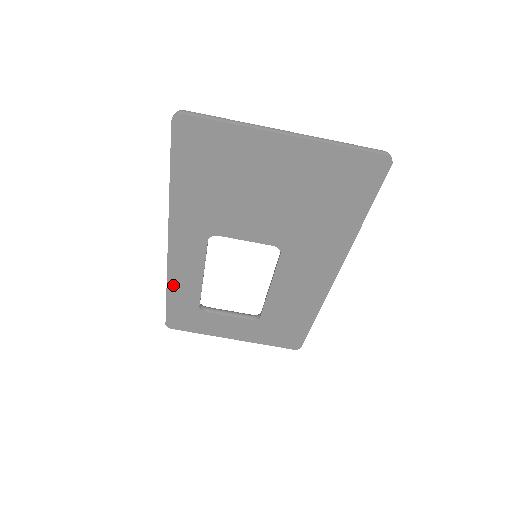
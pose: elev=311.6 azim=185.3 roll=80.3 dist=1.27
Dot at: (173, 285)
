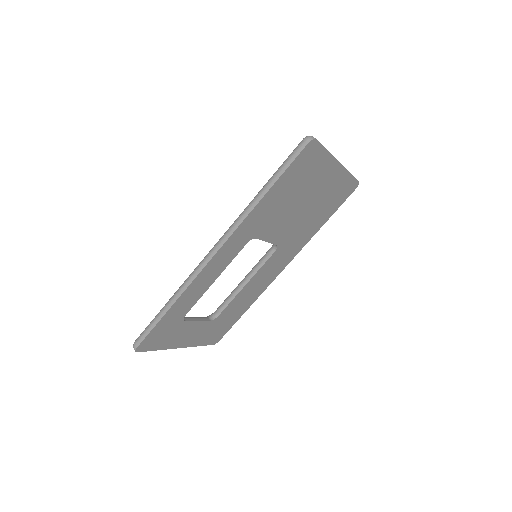
Dot at: (185, 295)
